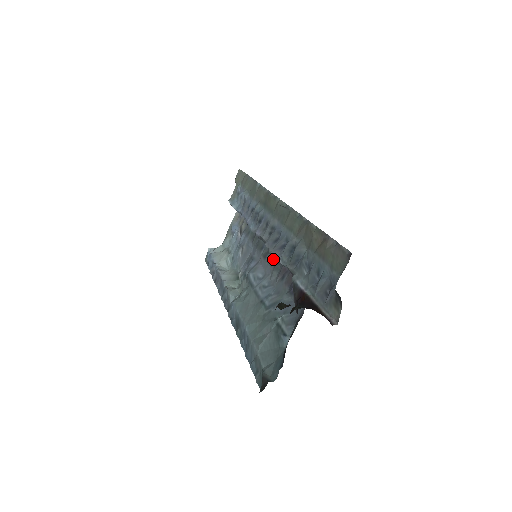
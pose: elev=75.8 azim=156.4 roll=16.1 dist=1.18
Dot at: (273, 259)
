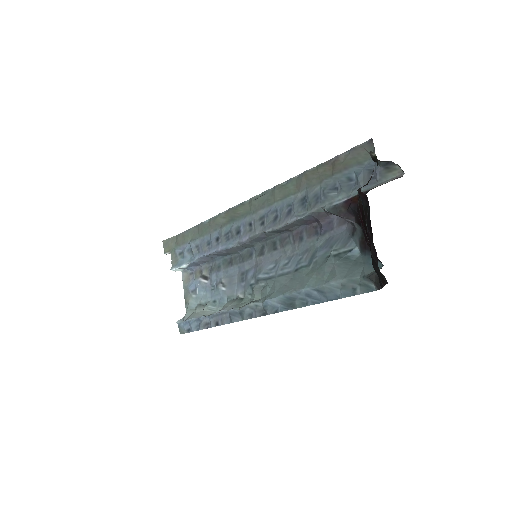
Dot at: (274, 244)
